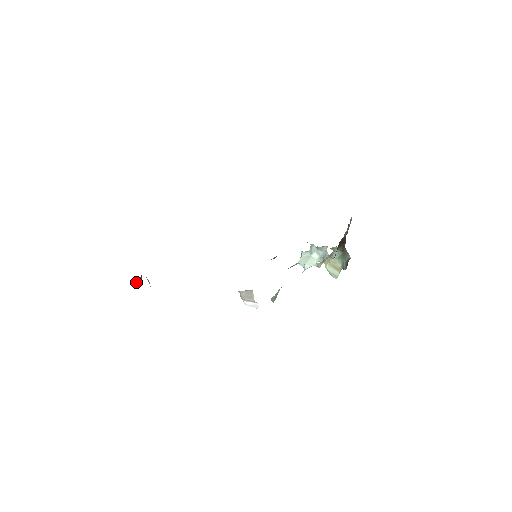
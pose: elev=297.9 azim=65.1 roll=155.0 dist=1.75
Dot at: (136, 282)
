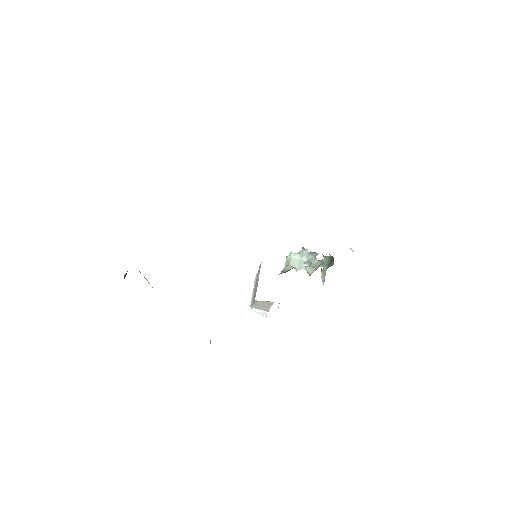
Dot at: (124, 276)
